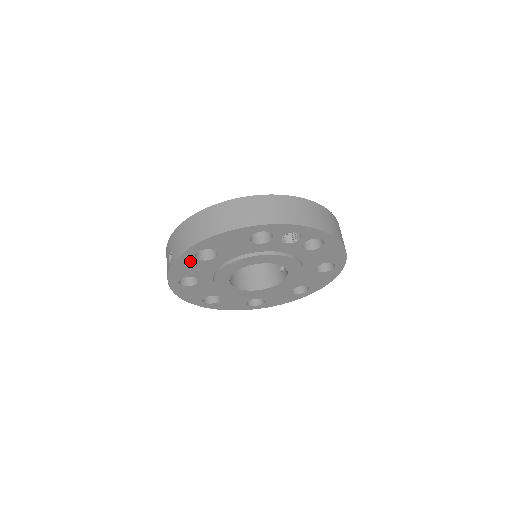
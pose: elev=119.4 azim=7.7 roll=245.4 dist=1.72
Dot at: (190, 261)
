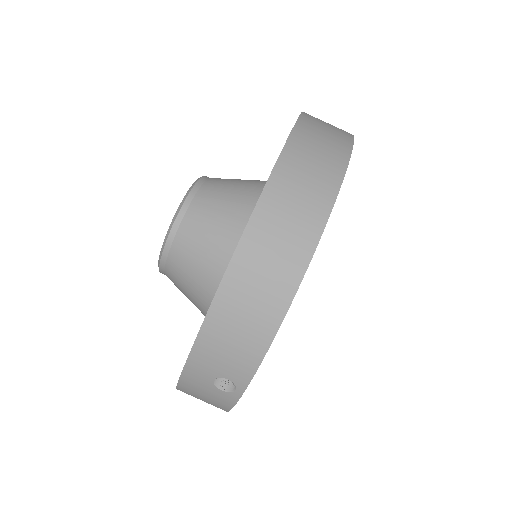
Dot at: occluded
